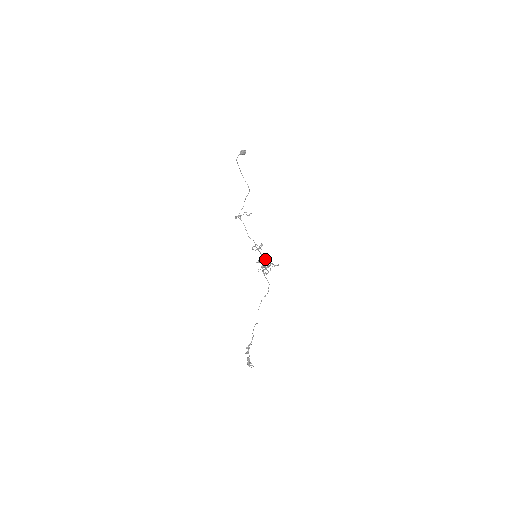
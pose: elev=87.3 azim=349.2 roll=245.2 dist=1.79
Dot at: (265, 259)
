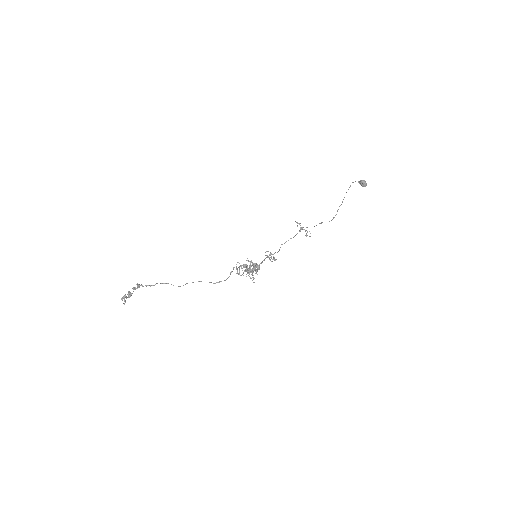
Dot at: (255, 266)
